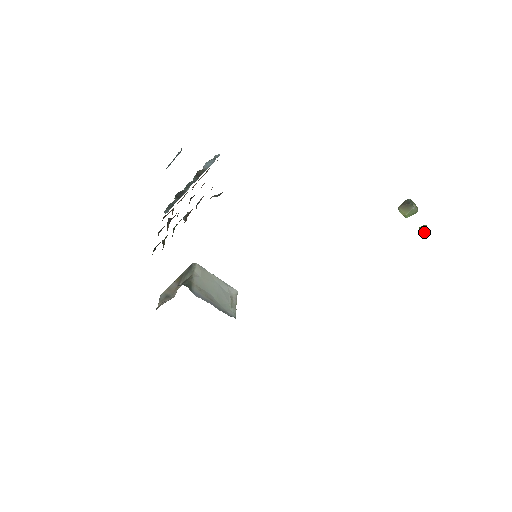
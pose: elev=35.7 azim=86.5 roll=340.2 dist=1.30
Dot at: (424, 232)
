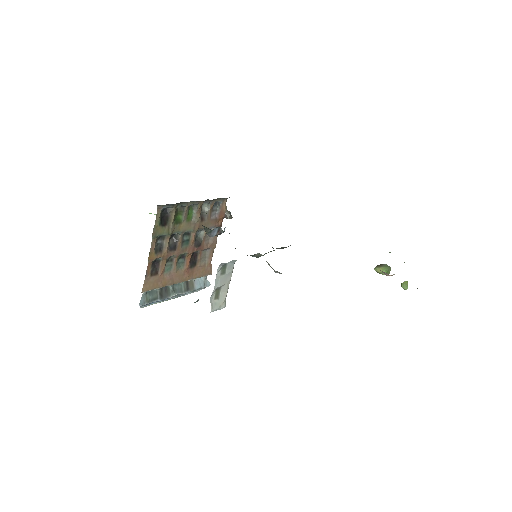
Dot at: (405, 281)
